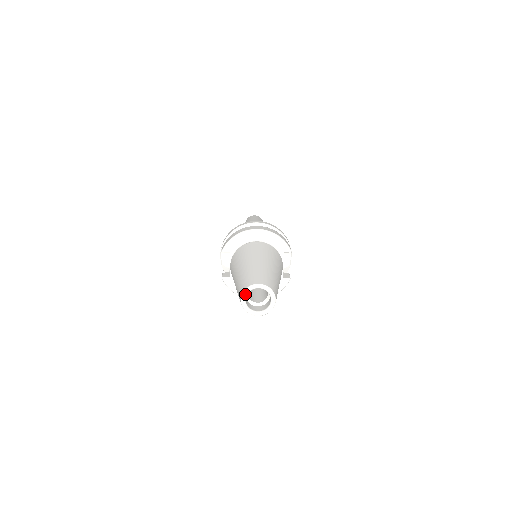
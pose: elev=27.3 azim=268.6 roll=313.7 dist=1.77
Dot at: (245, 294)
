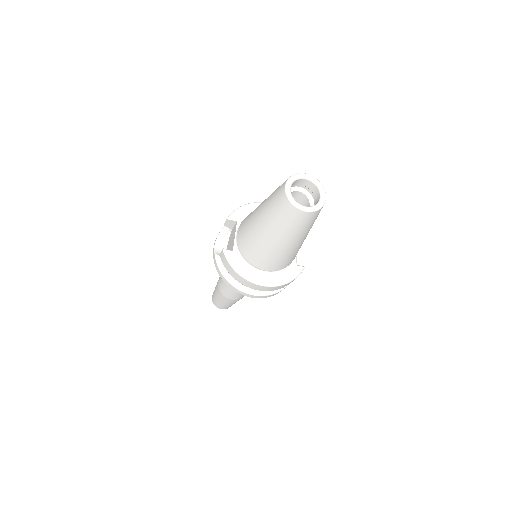
Dot at: (291, 181)
